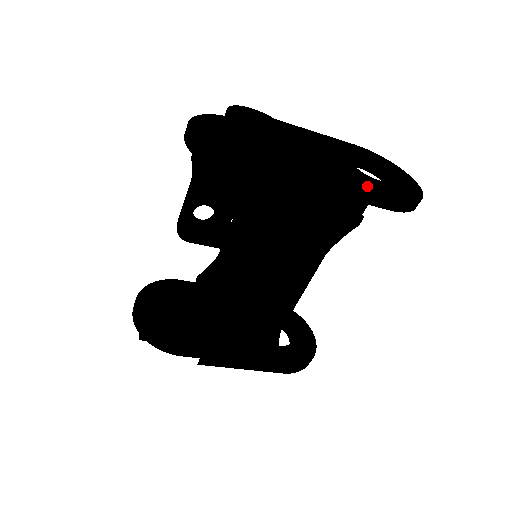
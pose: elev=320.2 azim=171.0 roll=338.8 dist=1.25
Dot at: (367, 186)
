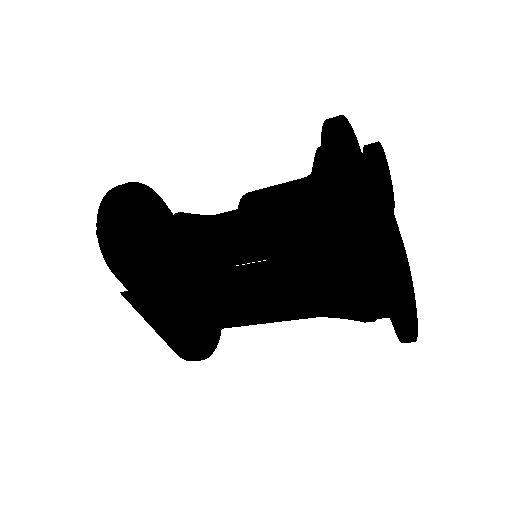
Dot at: (402, 303)
